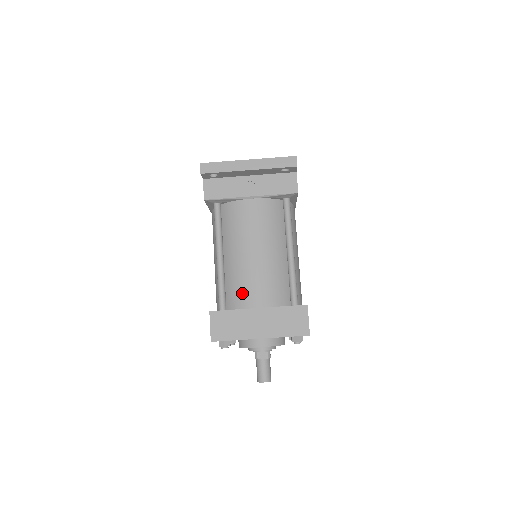
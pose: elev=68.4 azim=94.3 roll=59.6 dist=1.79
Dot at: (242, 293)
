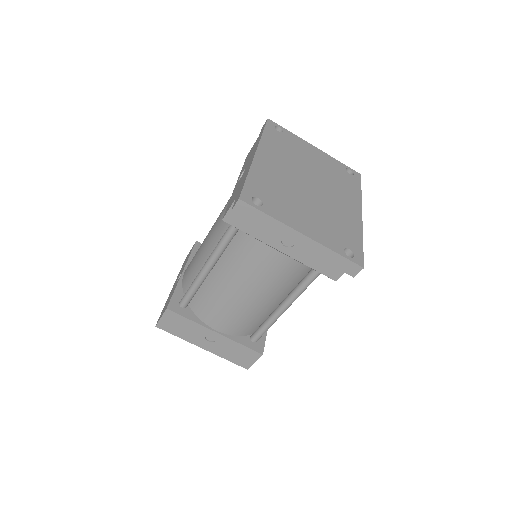
Dot at: (209, 311)
